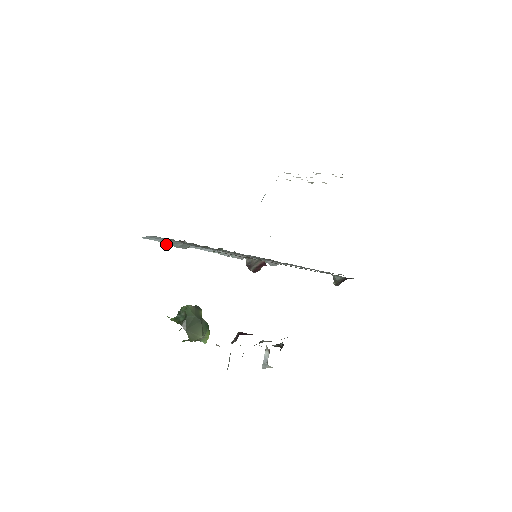
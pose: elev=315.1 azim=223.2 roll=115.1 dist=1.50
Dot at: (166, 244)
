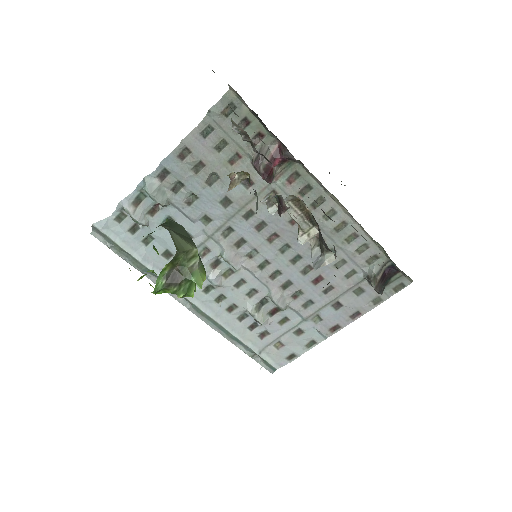
Dot at: (131, 215)
